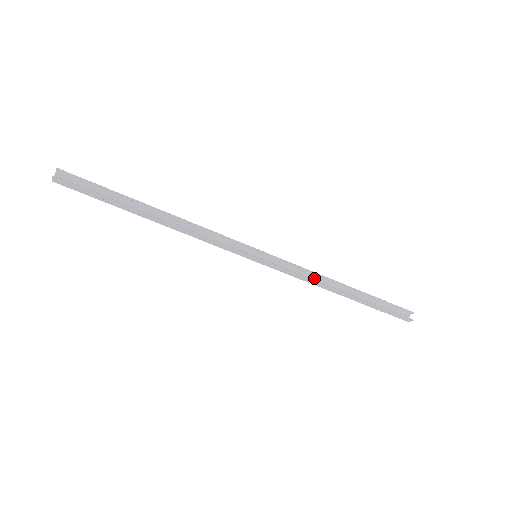
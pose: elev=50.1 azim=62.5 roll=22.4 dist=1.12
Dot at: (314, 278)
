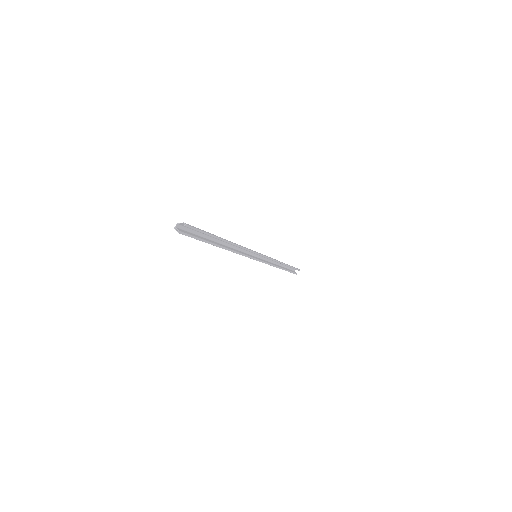
Dot at: occluded
